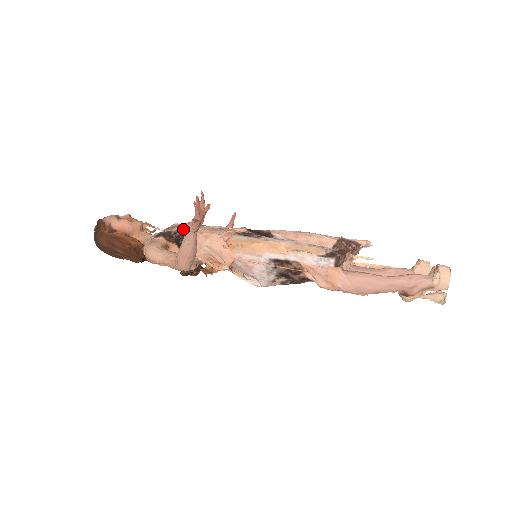
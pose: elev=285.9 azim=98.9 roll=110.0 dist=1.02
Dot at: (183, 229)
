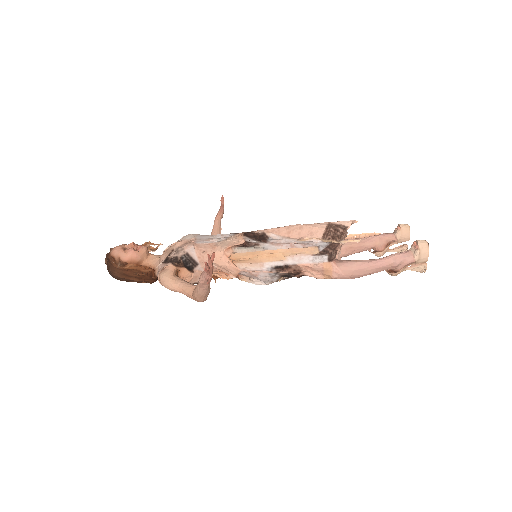
Dot at: (188, 253)
